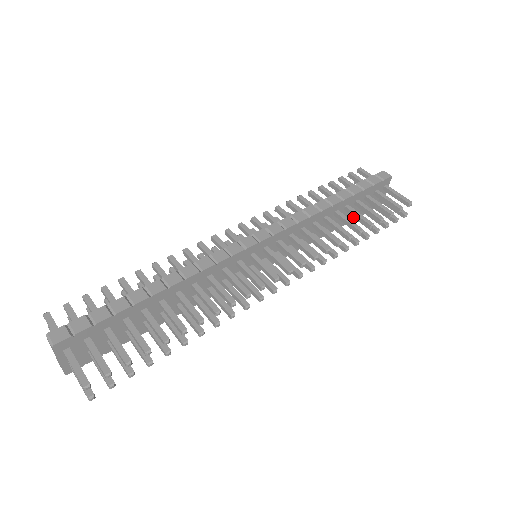
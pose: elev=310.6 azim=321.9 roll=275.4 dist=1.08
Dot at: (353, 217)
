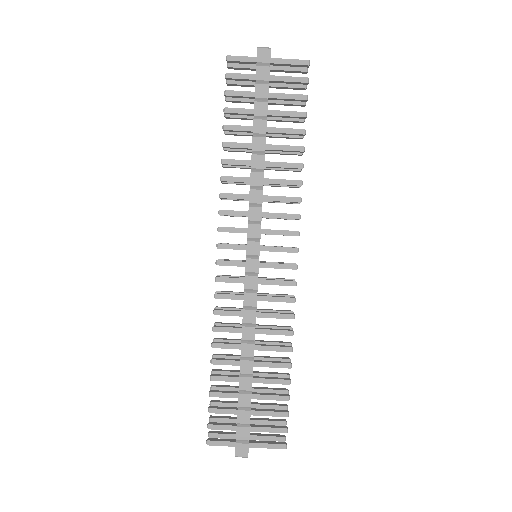
Dot at: occluded
